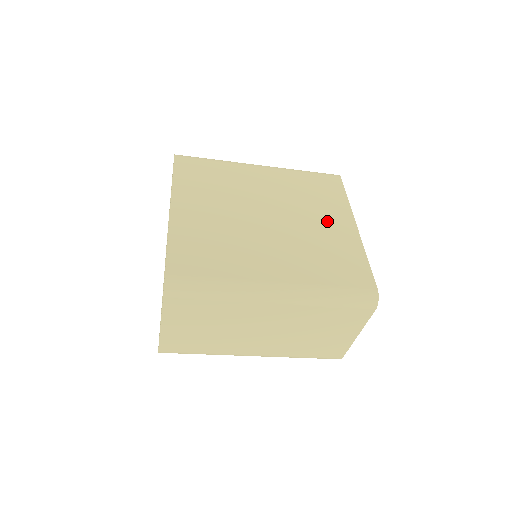
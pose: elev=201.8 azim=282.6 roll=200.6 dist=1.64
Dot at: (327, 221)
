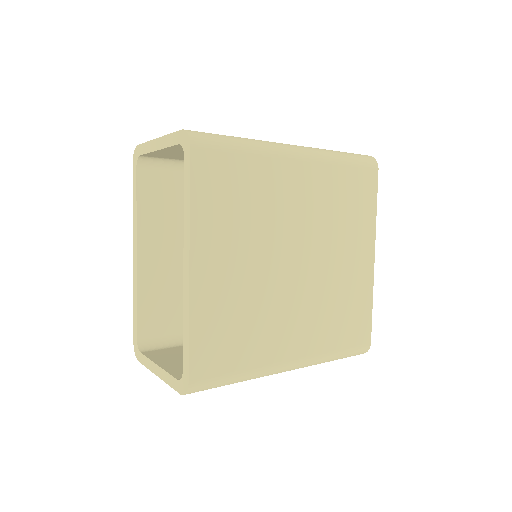
Dot at: (351, 255)
